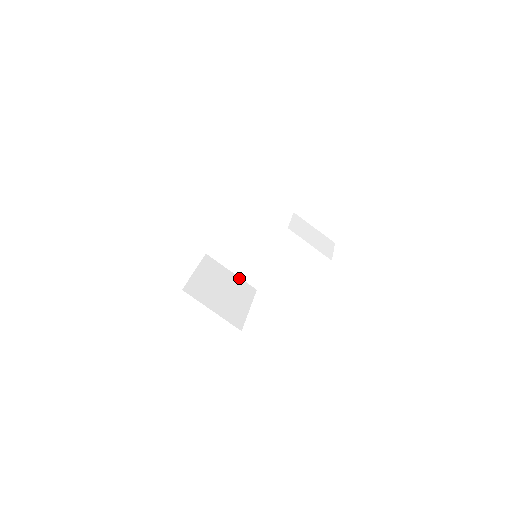
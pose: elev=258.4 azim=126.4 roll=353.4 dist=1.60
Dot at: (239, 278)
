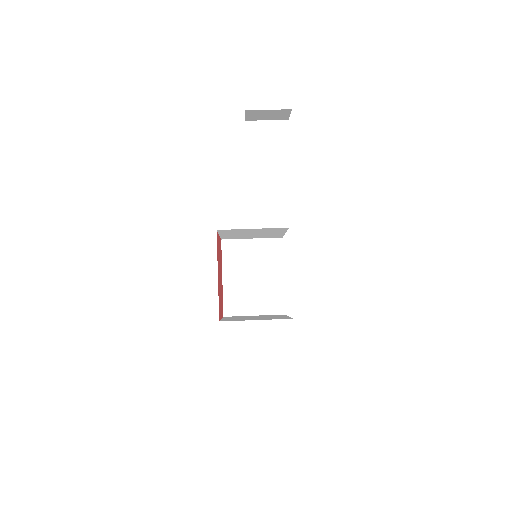
Dot at: (264, 315)
